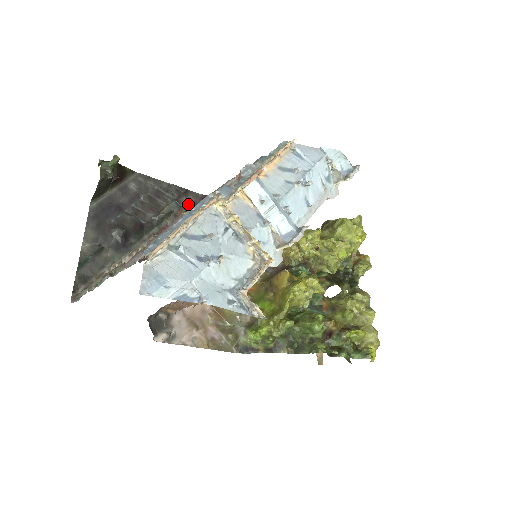
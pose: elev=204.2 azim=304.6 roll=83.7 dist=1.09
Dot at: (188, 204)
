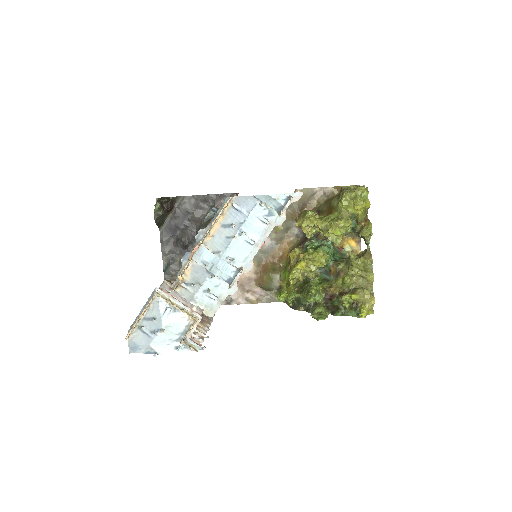
Dot at: occluded
